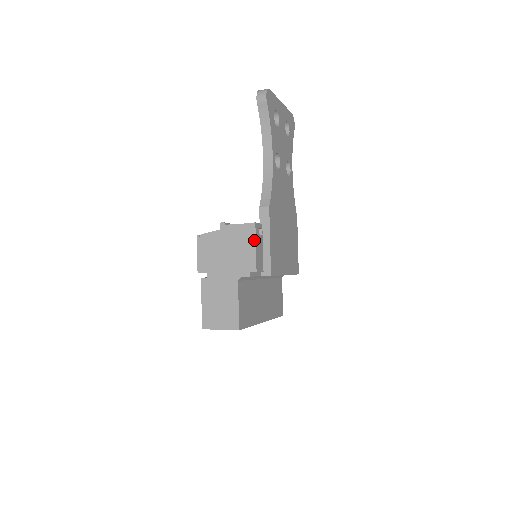
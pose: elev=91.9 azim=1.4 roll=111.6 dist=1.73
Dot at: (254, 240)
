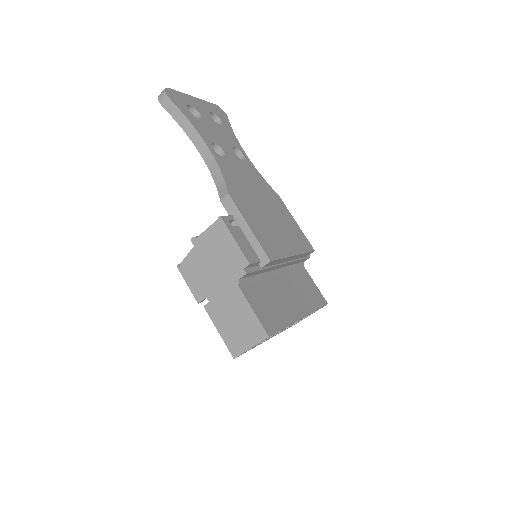
Dot at: (229, 234)
